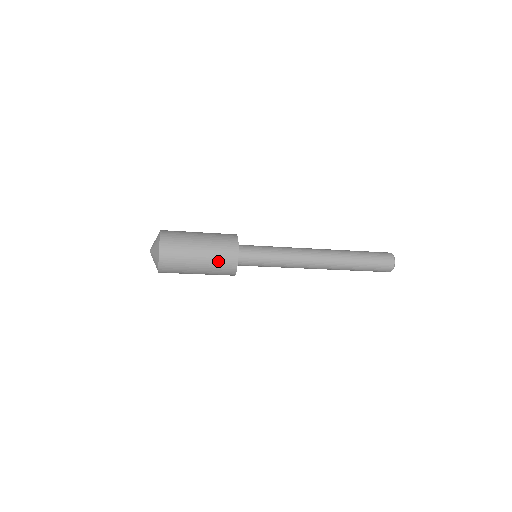
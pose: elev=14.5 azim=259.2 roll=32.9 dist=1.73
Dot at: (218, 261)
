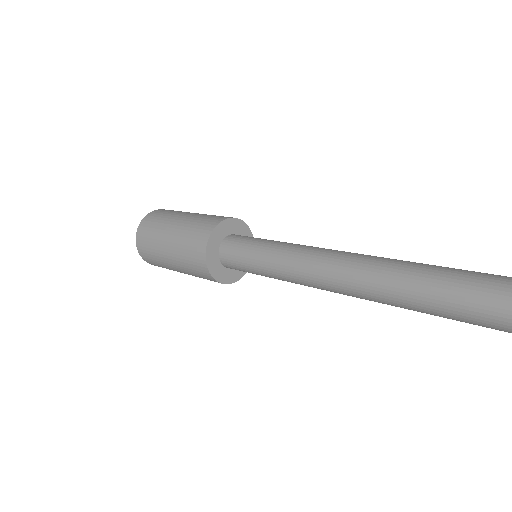
Dot at: (187, 261)
